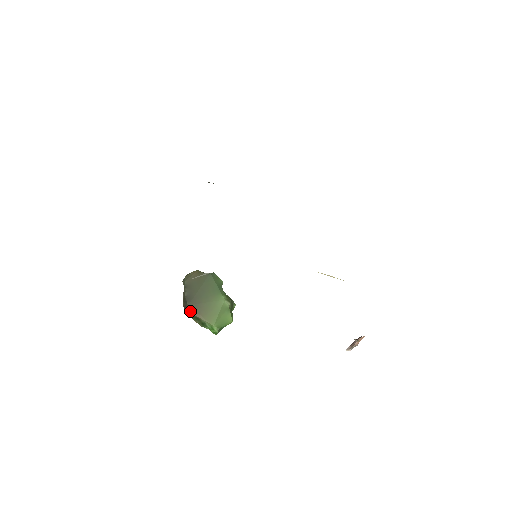
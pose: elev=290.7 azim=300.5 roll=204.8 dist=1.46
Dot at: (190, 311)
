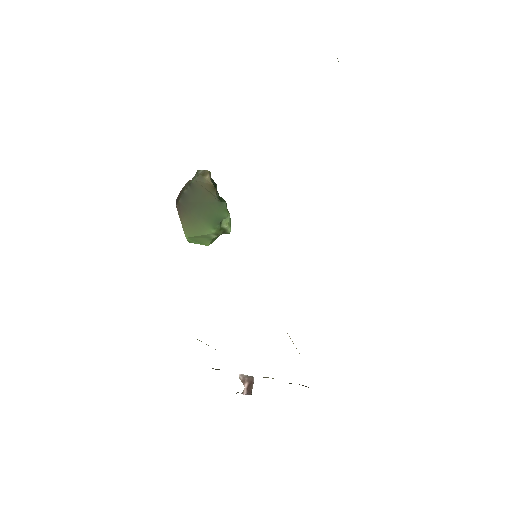
Dot at: (177, 207)
